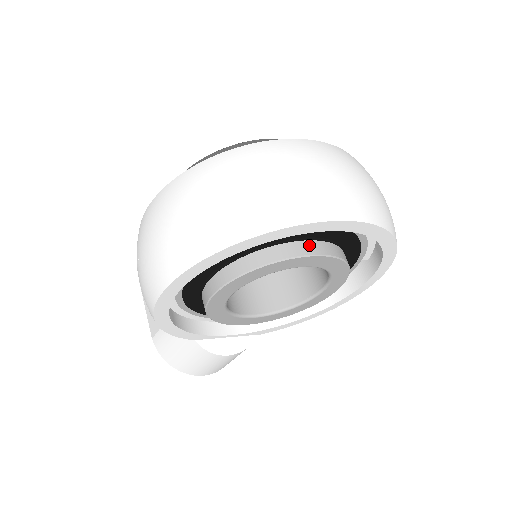
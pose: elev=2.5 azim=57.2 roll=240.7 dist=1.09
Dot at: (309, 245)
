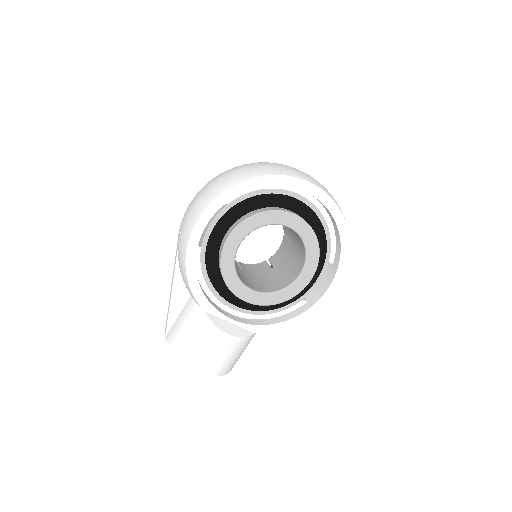
Dot at: (291, 211)
